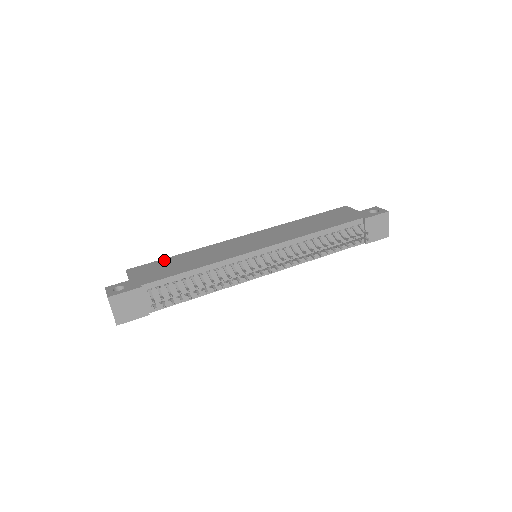
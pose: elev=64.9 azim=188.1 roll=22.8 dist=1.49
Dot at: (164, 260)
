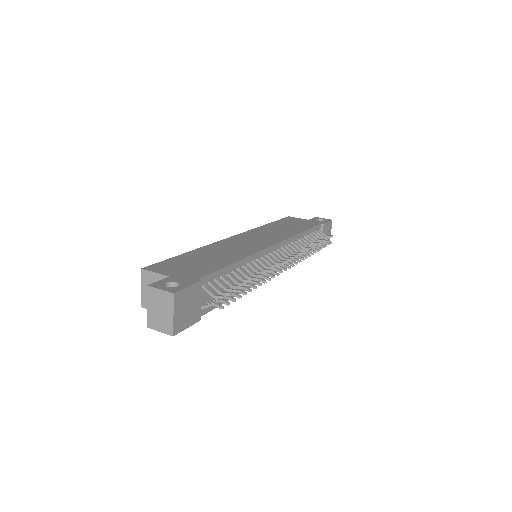
Dot at: (179, 257)
